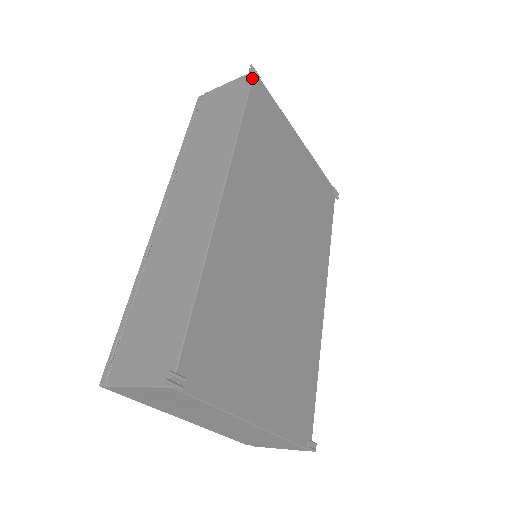
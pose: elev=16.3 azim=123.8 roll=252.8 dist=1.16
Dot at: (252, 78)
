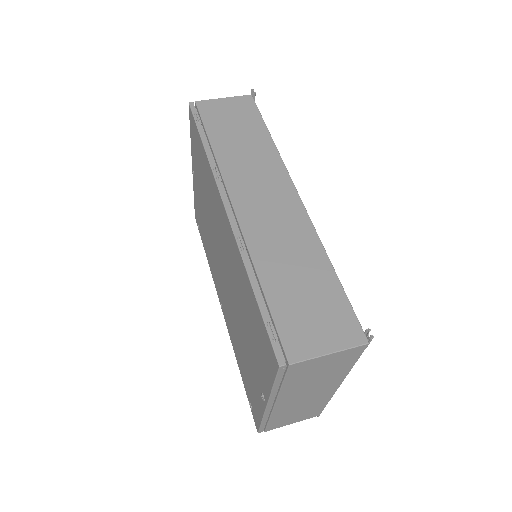
Dot at: (254, 101)
